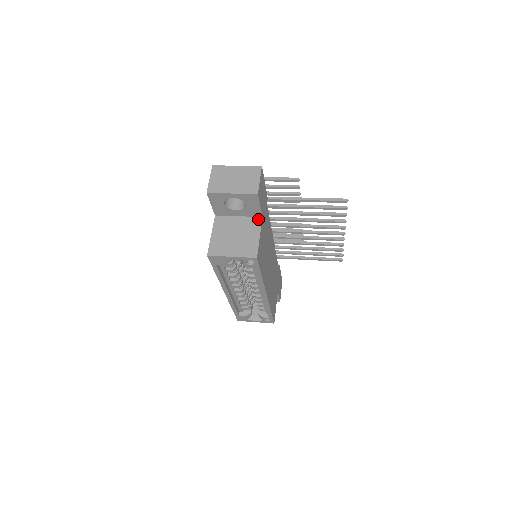
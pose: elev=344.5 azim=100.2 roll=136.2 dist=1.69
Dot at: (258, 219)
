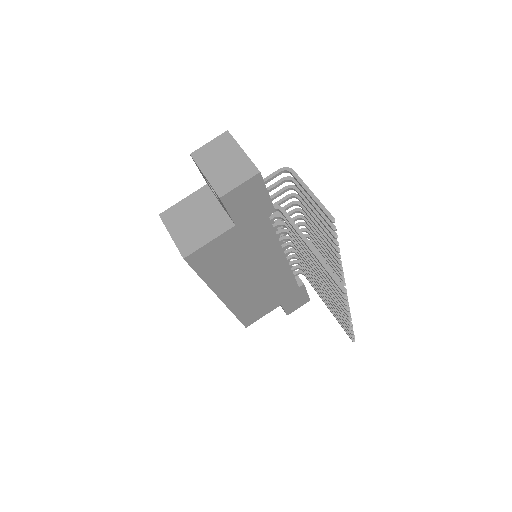
Dot at: (230, 223)
